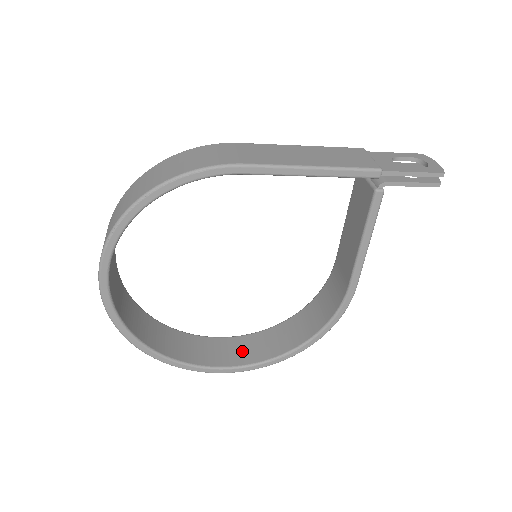
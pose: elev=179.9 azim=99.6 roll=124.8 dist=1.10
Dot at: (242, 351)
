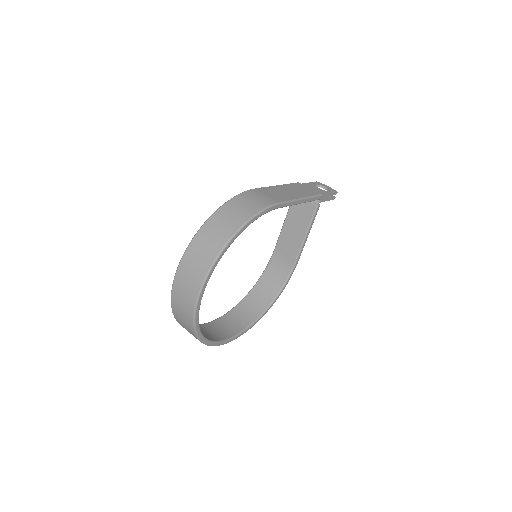
Dot at: (233, 324)
